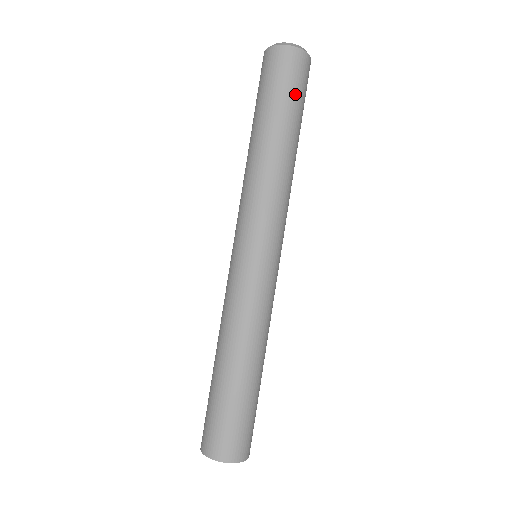
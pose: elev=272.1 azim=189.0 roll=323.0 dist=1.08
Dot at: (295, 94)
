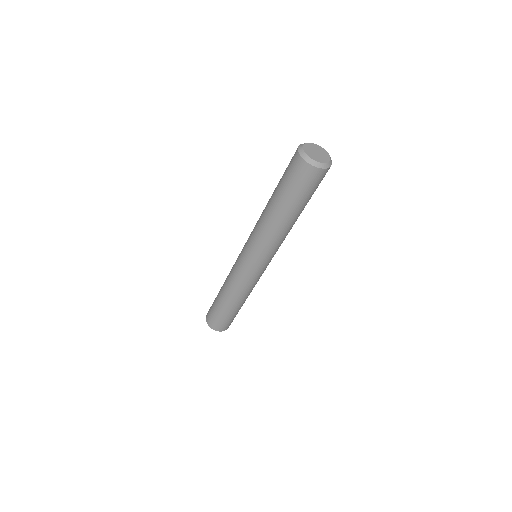
Dot at: (297, 191)
